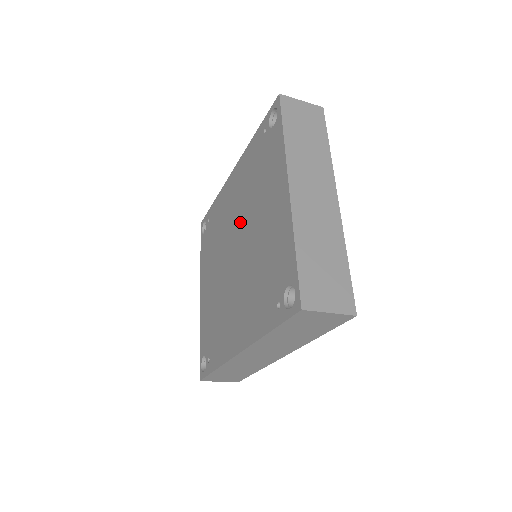
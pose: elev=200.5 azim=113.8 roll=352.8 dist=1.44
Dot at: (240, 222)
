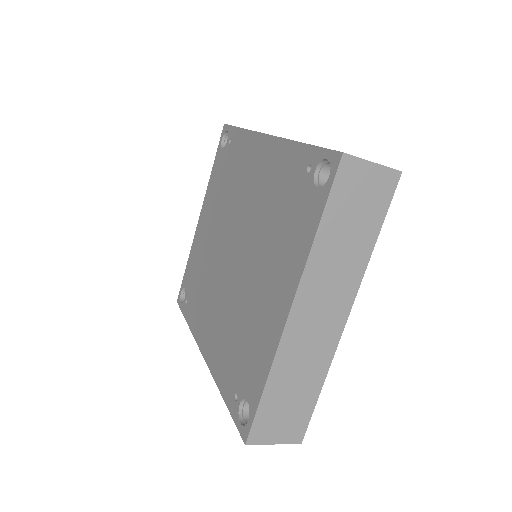
Dot at: (247, 228)
